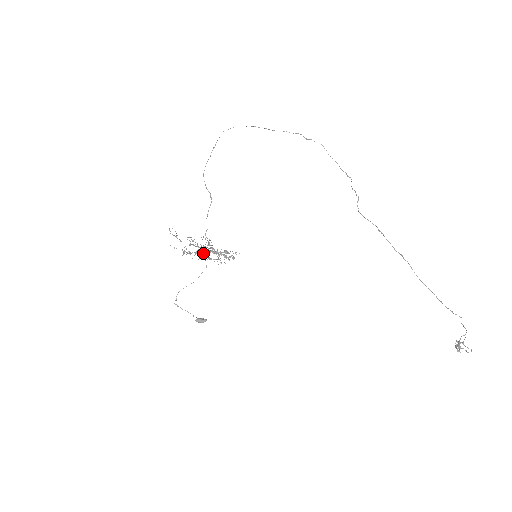
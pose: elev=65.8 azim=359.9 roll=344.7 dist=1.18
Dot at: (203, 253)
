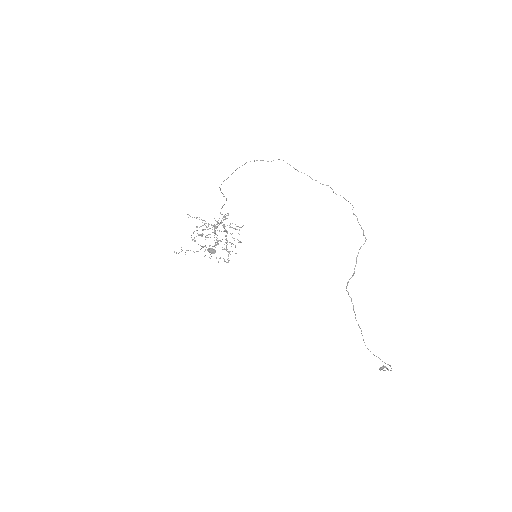
Dot at: (208, 250)
